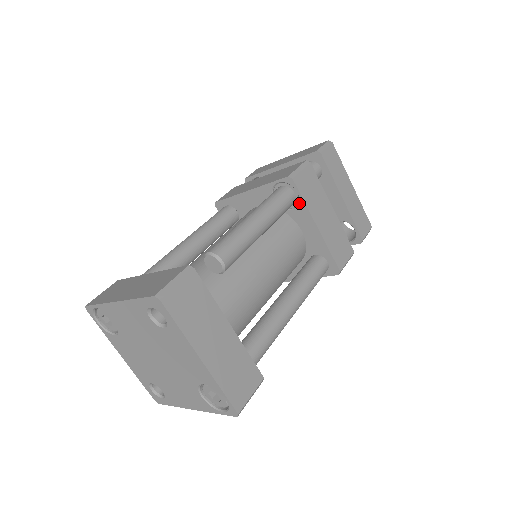
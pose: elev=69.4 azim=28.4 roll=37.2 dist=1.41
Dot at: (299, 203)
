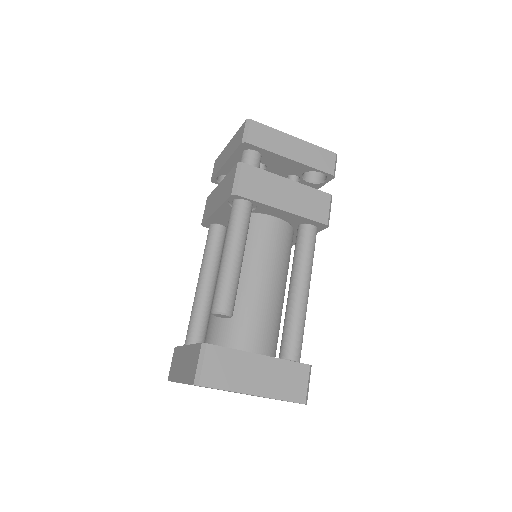
Dot at: (256, 204)
